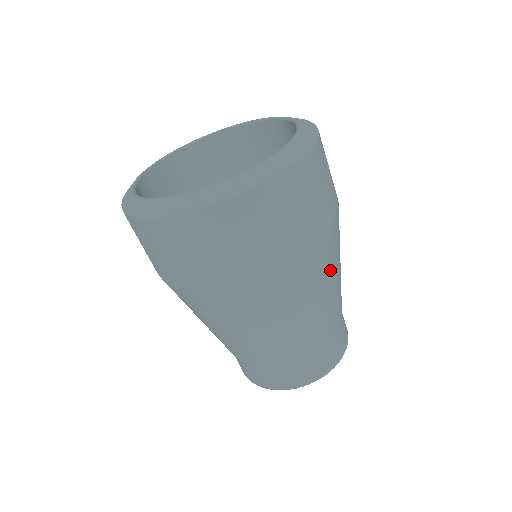
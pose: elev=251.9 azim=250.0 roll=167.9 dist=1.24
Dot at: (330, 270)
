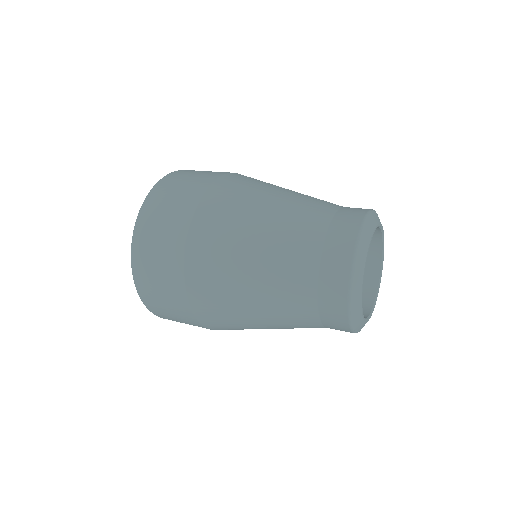
Dot at: occluded
